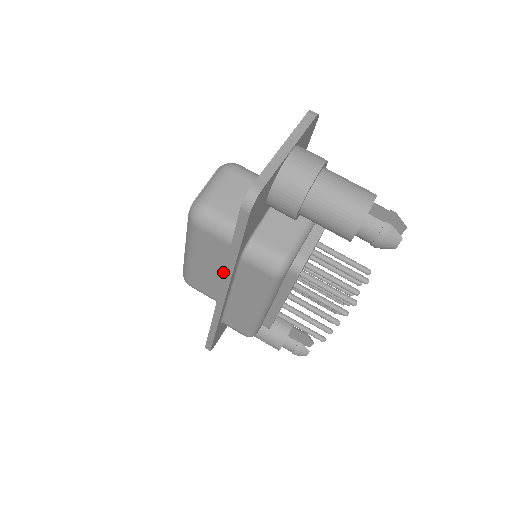
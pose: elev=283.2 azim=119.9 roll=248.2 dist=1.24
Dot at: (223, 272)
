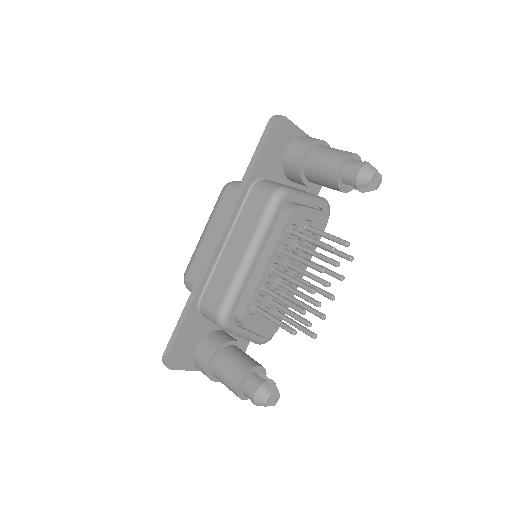
Dot at: occluded
